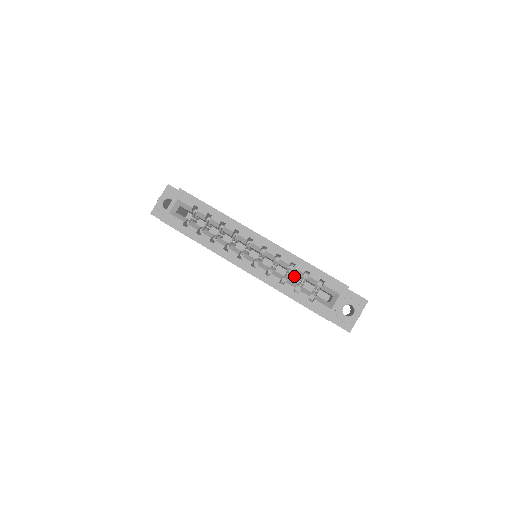
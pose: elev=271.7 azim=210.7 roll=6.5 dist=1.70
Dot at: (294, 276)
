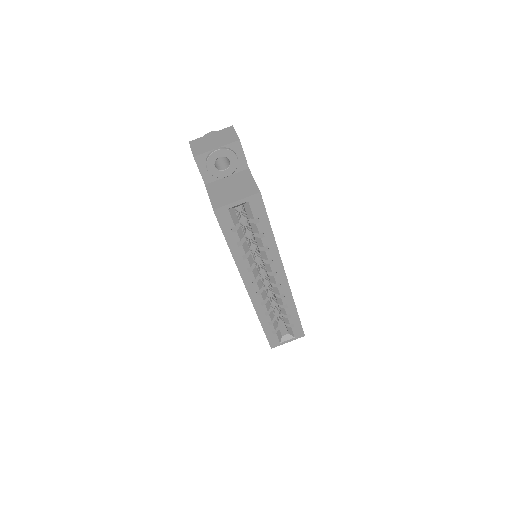
Dot at: occluded
